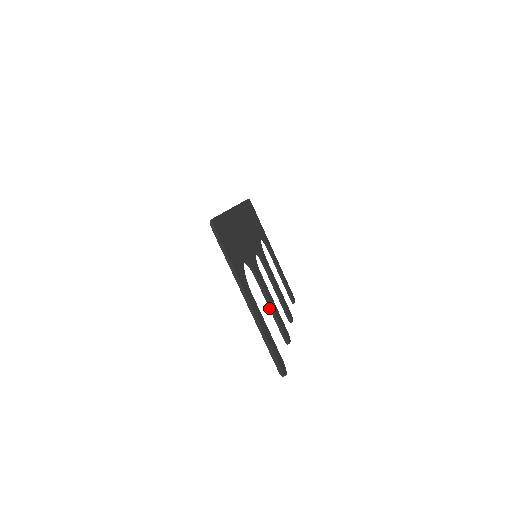
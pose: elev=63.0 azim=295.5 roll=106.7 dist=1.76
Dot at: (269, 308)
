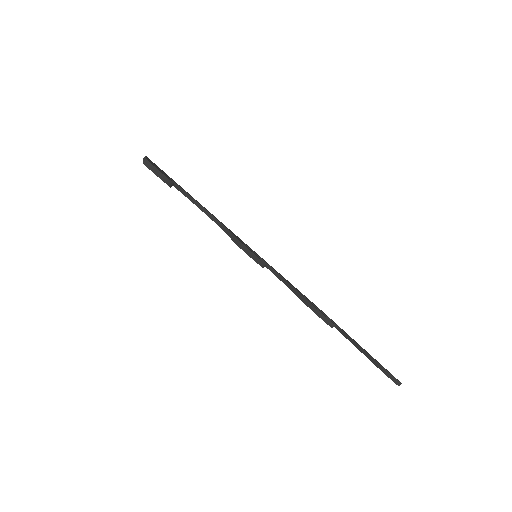
Dot at: occluded
